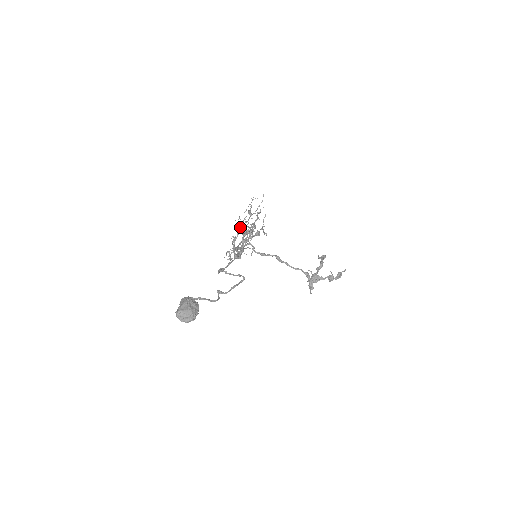
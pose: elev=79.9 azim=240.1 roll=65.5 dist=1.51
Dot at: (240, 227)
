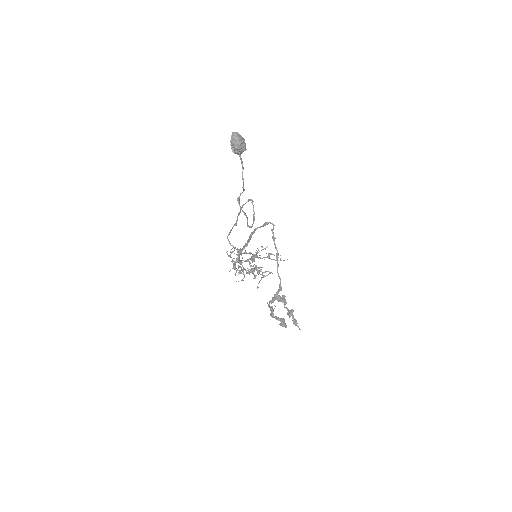
Dot at: occluded
